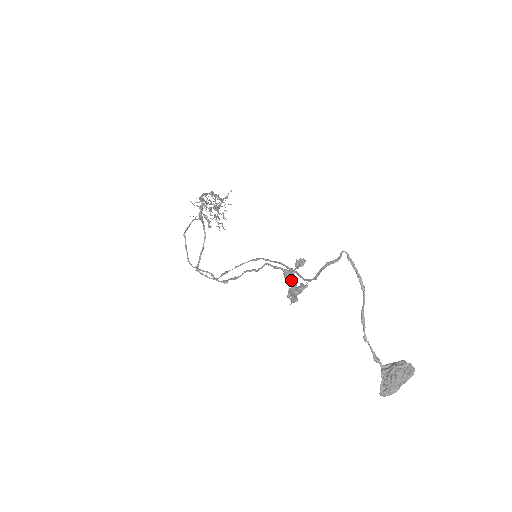
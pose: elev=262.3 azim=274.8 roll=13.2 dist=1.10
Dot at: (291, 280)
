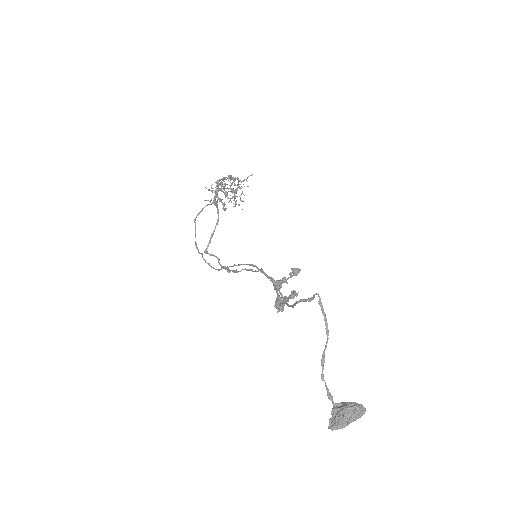
Dot at: (278, 293)
